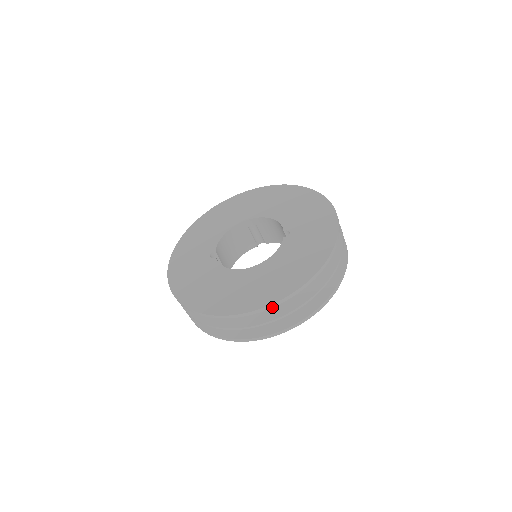
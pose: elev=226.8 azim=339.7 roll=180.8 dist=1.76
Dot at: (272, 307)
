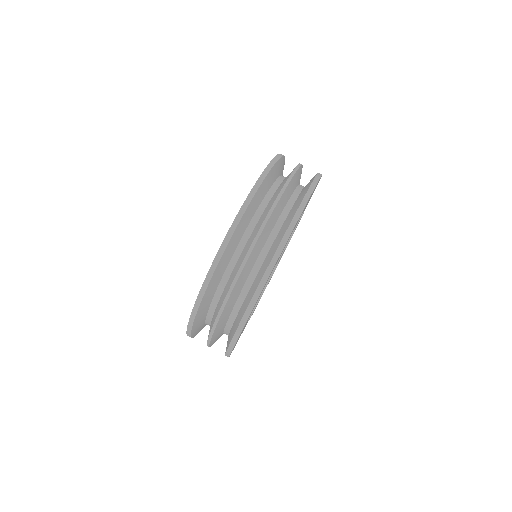
Dot at: (277, 161)
